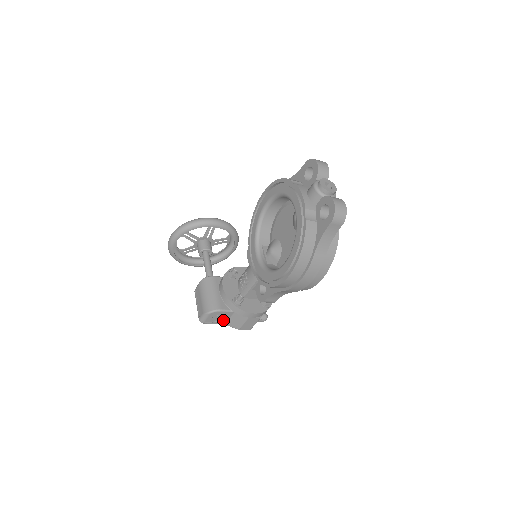
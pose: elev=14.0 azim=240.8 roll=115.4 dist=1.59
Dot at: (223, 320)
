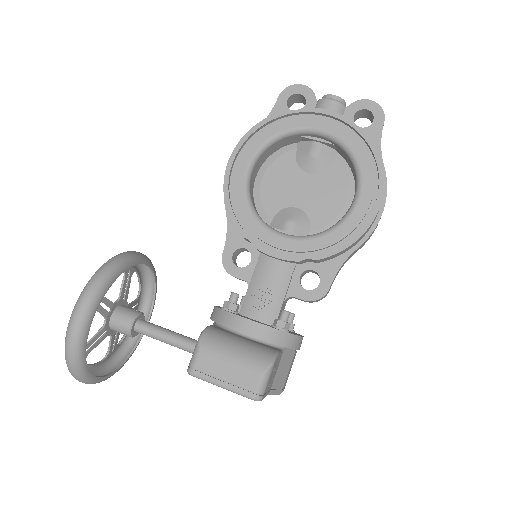
Dot at: (272, 381)
